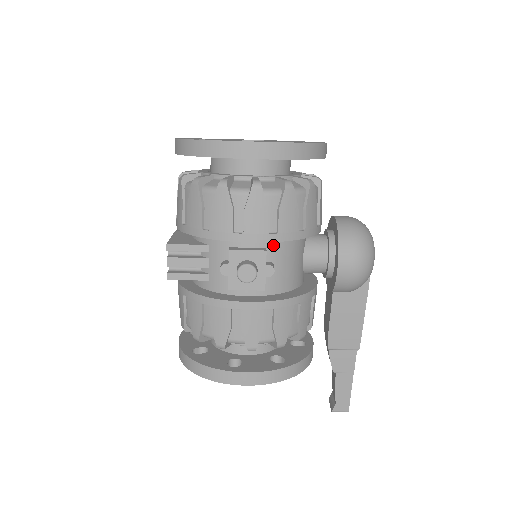
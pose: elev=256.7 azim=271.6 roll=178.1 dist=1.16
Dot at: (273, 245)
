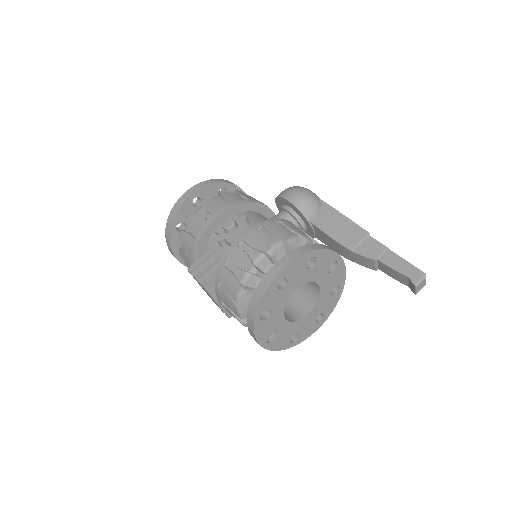
Dot at: (239, 216)
